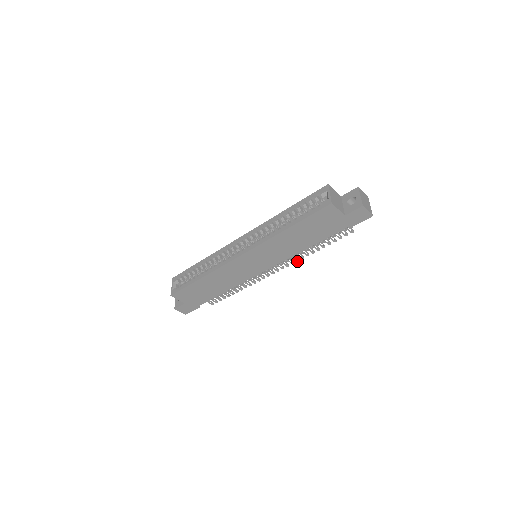
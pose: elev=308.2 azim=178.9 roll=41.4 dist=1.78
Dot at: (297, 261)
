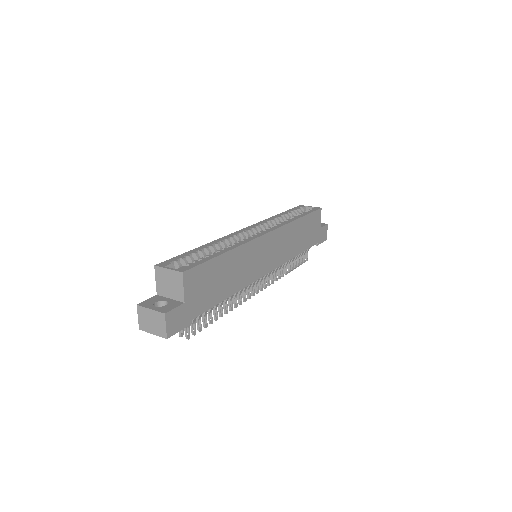
Dot at: (276, 280)
